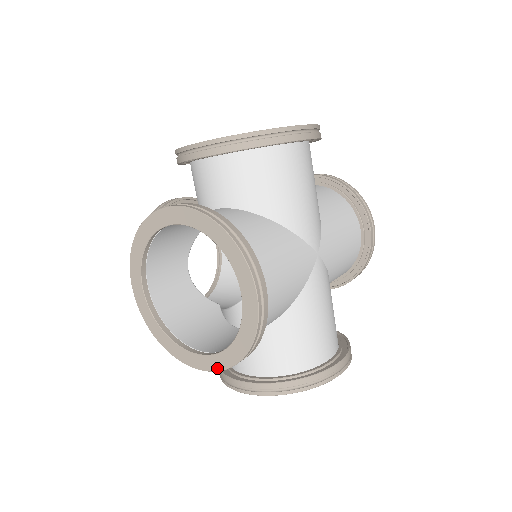
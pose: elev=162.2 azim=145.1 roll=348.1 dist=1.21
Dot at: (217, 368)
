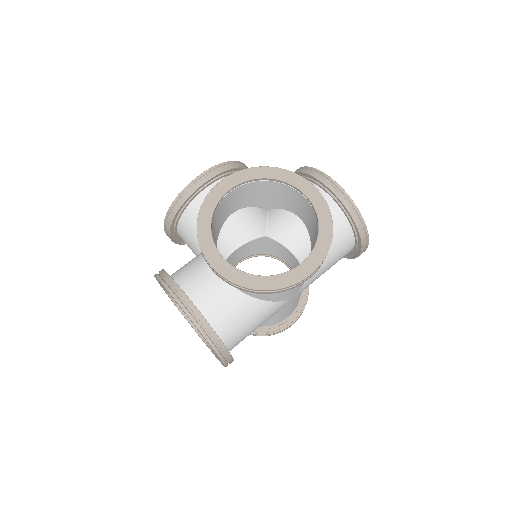
Dot at: (203, 341)
